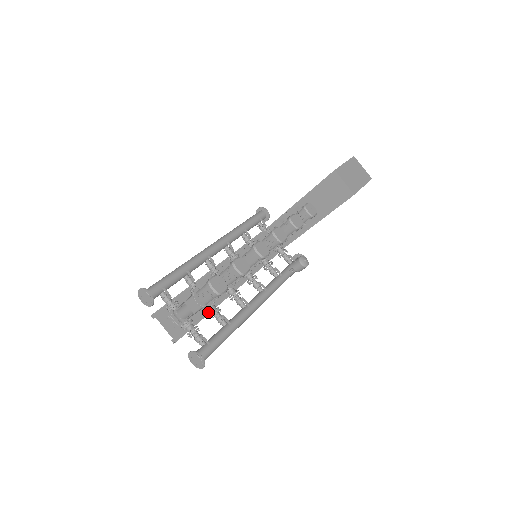
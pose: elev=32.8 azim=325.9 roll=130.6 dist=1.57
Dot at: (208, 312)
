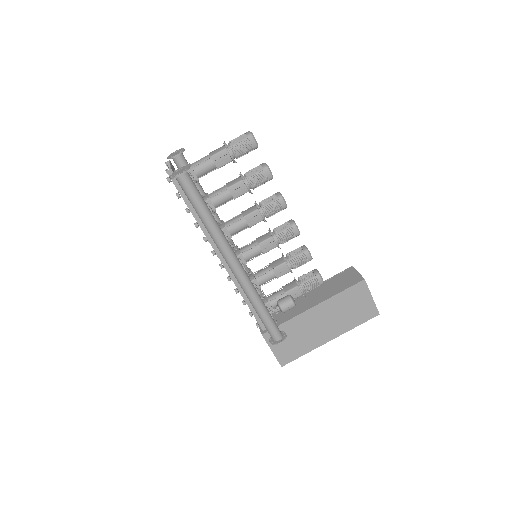
Dot at: occluded
